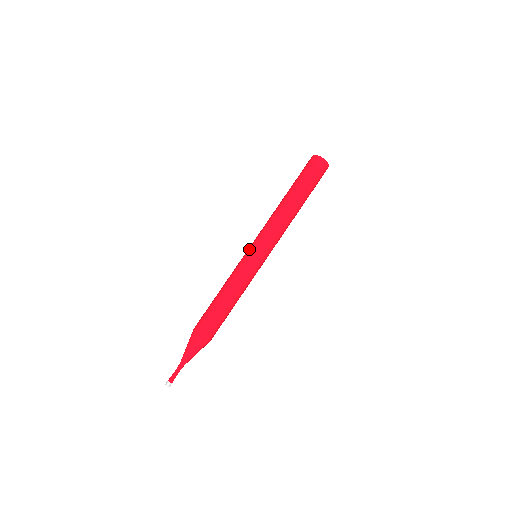
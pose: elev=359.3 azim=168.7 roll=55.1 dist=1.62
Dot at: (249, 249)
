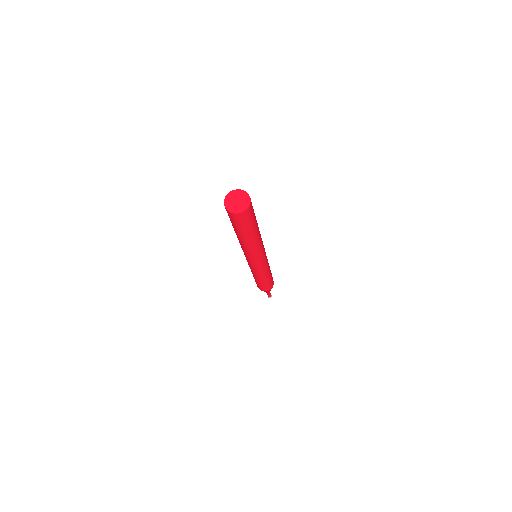
Dot at: (256, 266)
